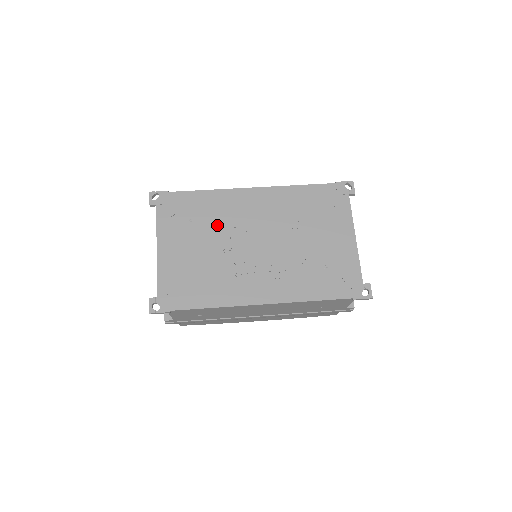
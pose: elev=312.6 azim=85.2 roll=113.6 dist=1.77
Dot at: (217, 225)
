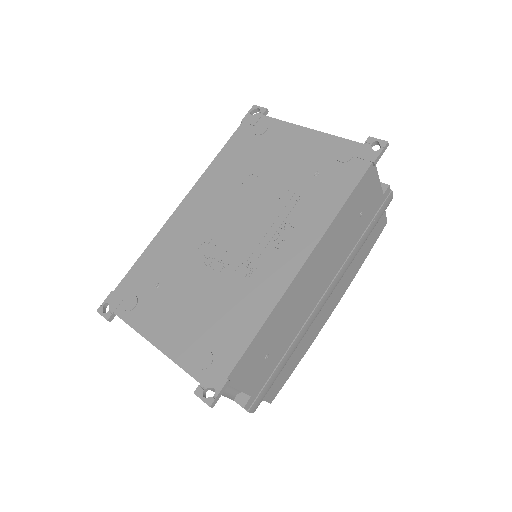
Dot at: (184, 261)
